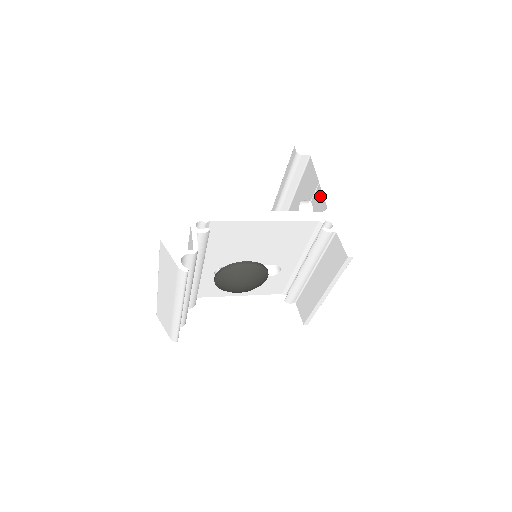
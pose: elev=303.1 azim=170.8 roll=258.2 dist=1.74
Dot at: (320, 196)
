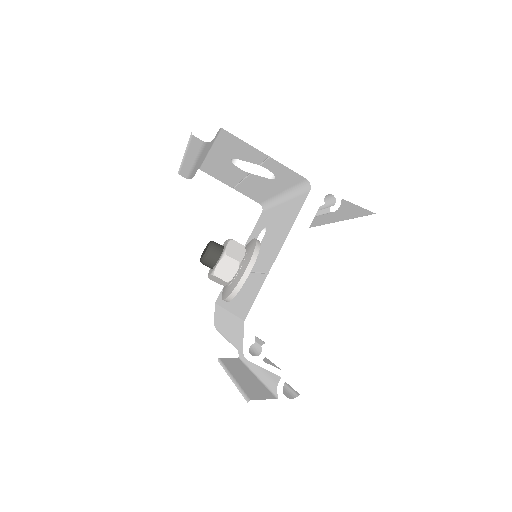
Dot at: (282, 168)
